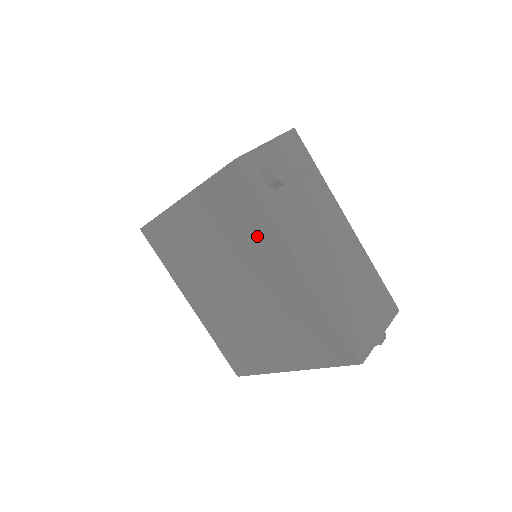
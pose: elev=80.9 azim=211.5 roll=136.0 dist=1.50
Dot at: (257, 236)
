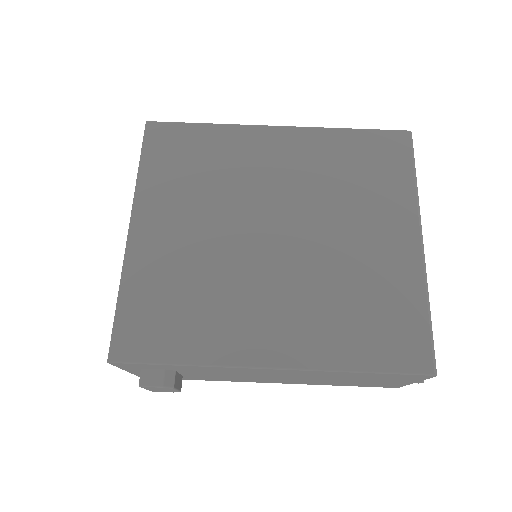
Dot at: (226, 152)
